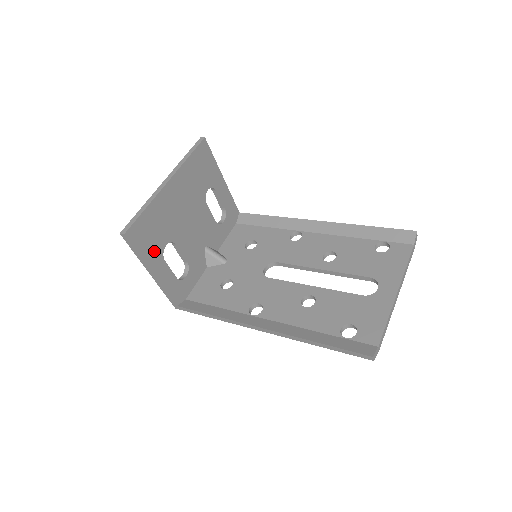
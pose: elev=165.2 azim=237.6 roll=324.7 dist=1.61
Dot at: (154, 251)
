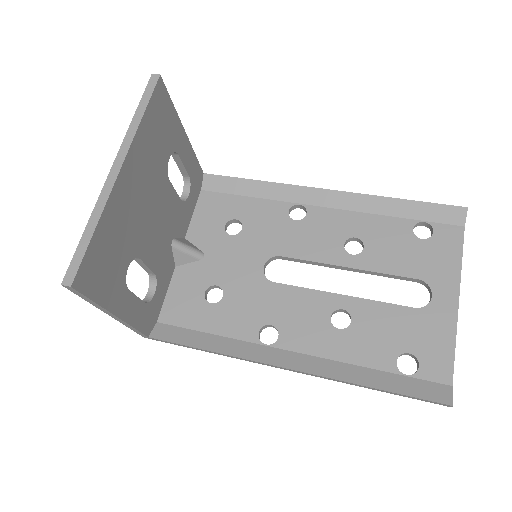
Dot at: (114, 285)
